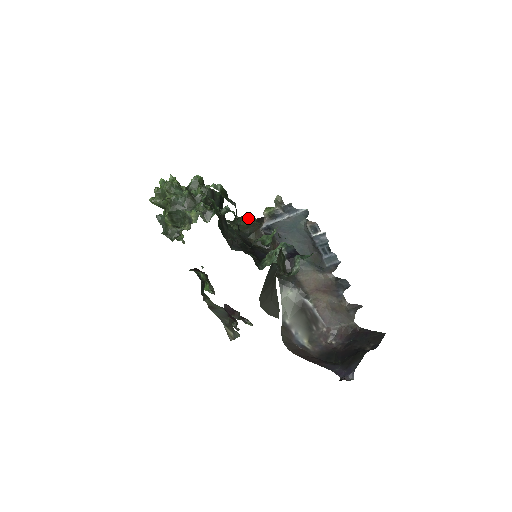
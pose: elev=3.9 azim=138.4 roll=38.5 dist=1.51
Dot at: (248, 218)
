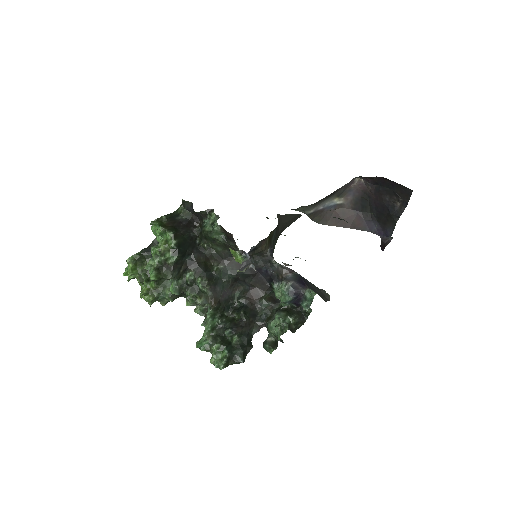
Dot at: (214, 231)
